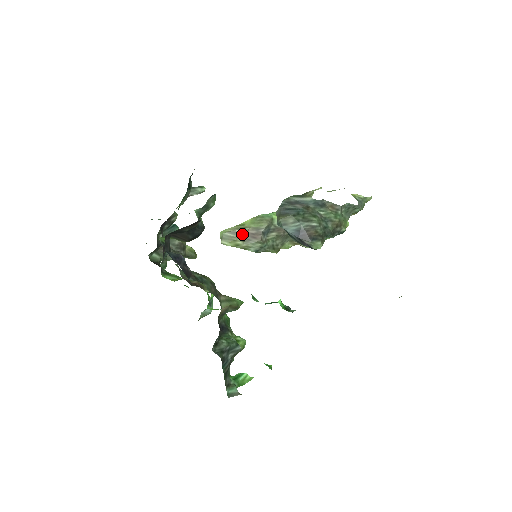
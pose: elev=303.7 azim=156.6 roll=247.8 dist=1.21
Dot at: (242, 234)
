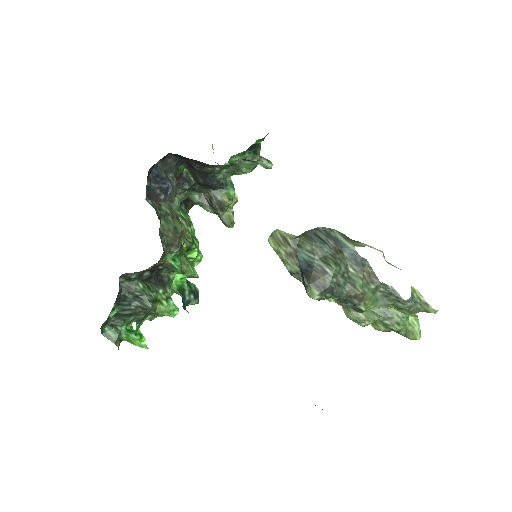
Dot at: (290, 245)
